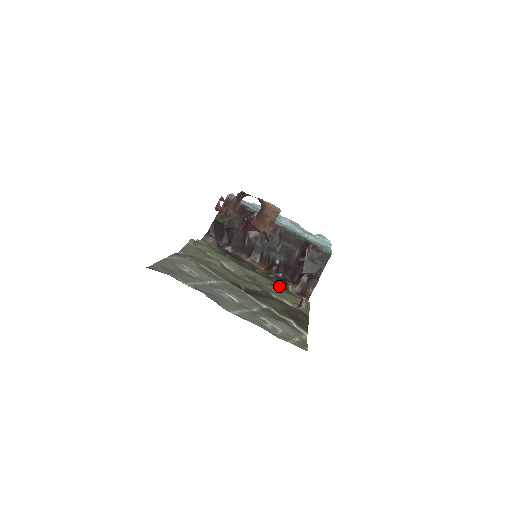
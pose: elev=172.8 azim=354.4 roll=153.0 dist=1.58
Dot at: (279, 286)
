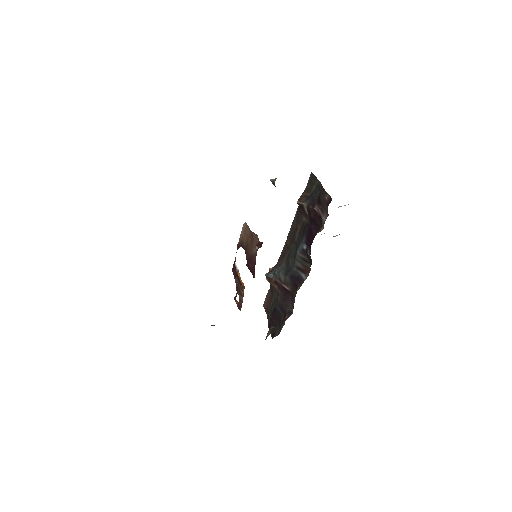
Dot at: occluded
